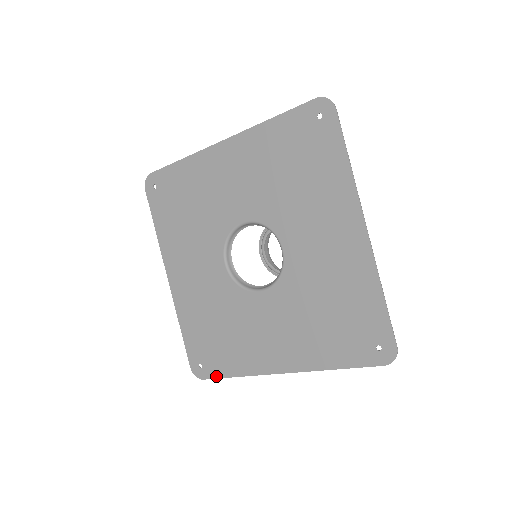
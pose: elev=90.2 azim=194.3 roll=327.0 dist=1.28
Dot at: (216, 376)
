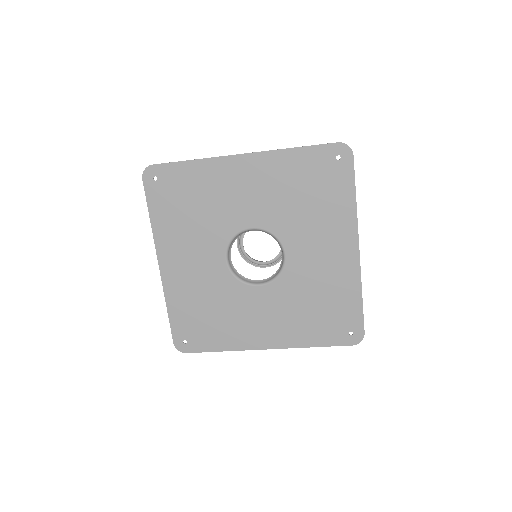
Dot at: (201, 350)
